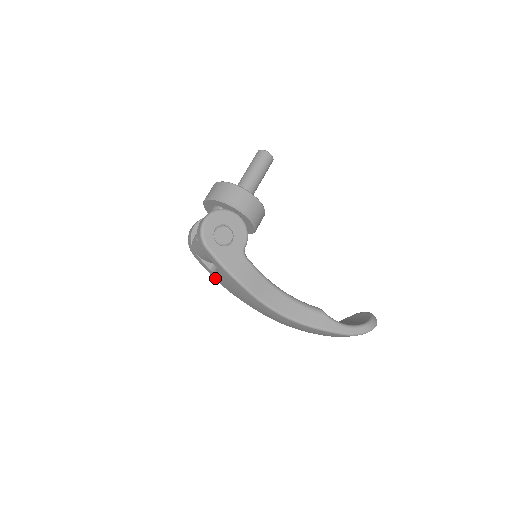
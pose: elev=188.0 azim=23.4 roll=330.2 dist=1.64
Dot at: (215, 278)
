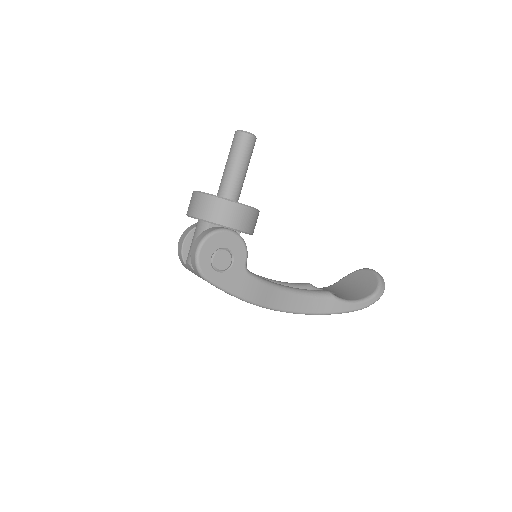
Dot at: occluded
